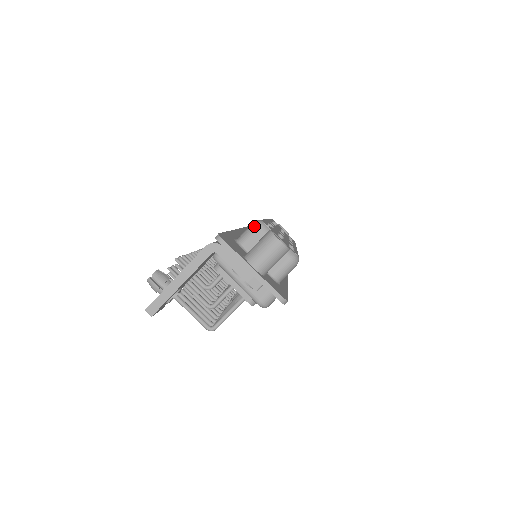
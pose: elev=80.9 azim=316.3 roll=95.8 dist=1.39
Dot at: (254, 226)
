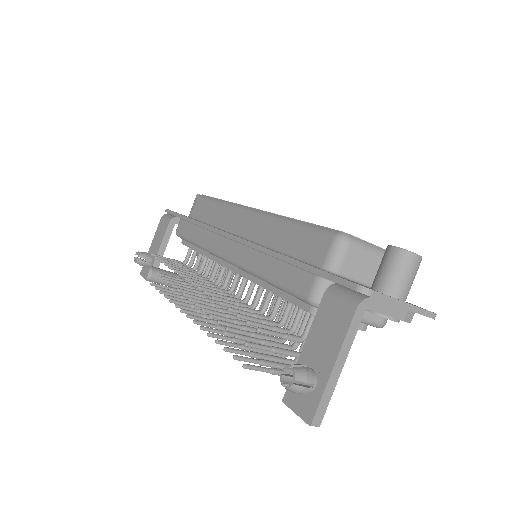
Dot at: (343, 244)
